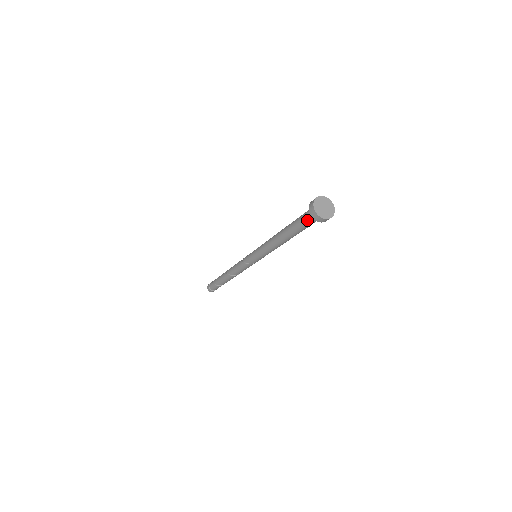
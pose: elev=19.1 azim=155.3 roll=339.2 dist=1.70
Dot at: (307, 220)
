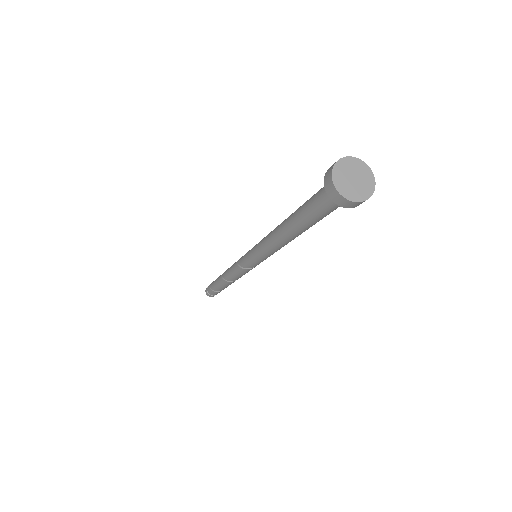
Dot at: (328, 207)
